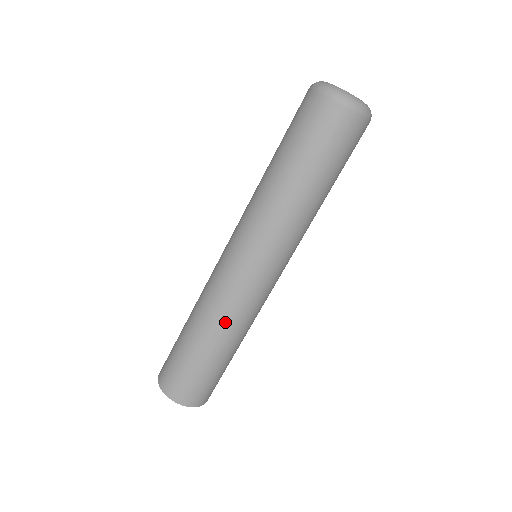
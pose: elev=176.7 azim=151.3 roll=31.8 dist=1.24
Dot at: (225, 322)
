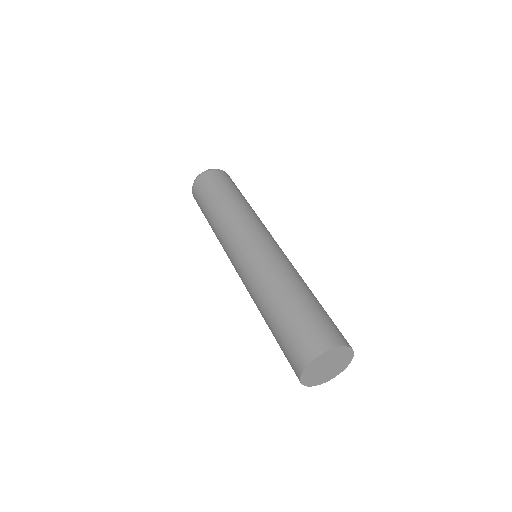
Dot at: (295, 273)
